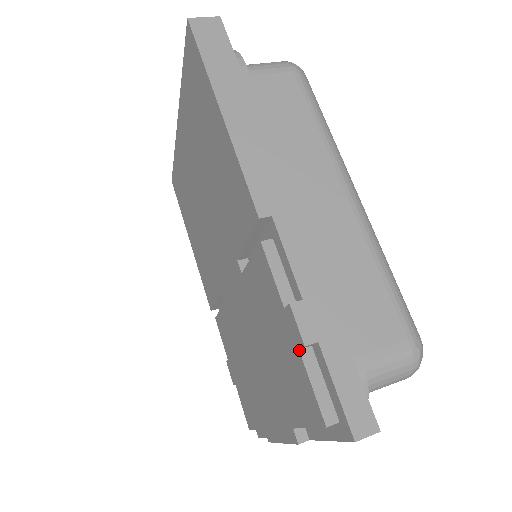
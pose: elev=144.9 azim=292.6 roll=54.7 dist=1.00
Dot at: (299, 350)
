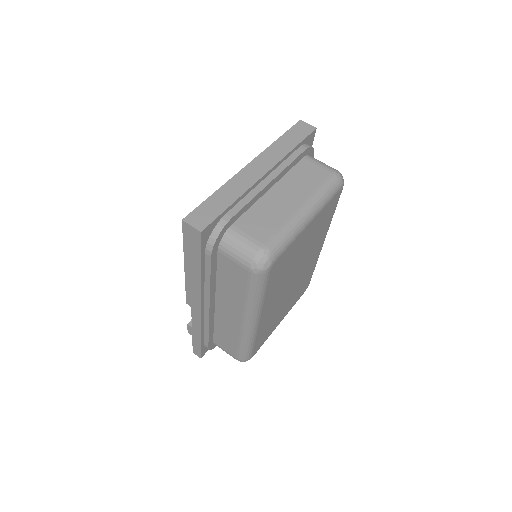
Dot at: occluded
